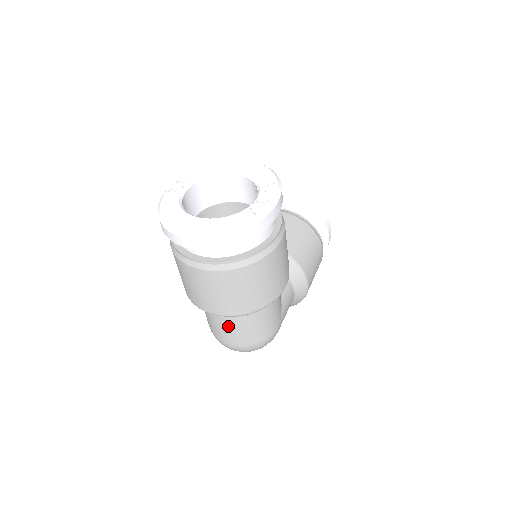
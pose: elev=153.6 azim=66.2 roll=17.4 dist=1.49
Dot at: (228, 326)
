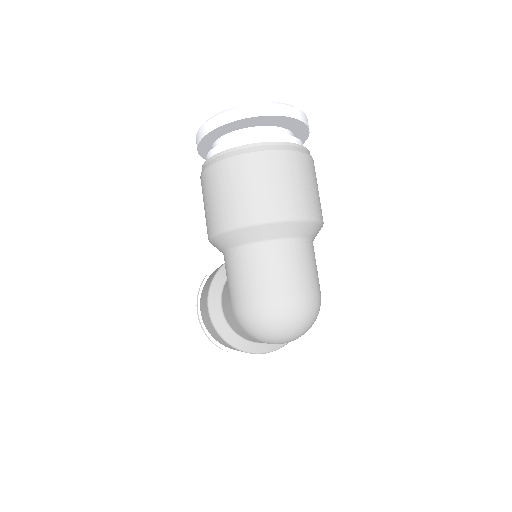
Dot at: (289, 259)
